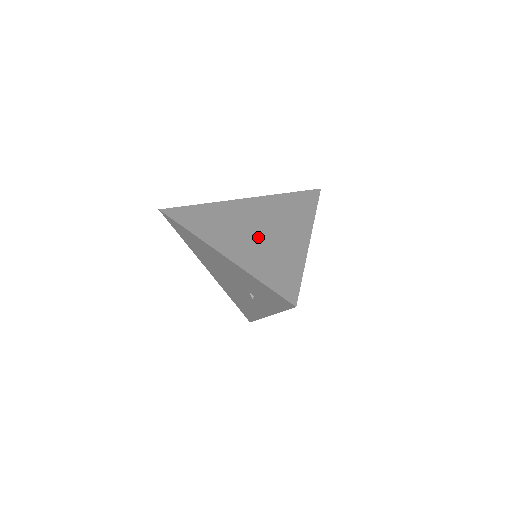
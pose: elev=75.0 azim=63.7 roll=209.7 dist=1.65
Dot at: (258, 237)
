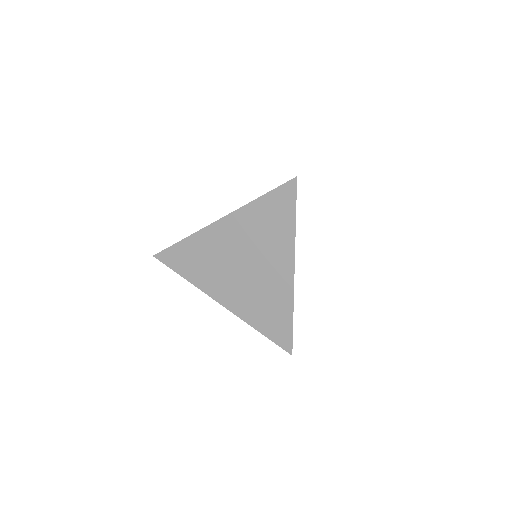
Dot at: (246, 278)
